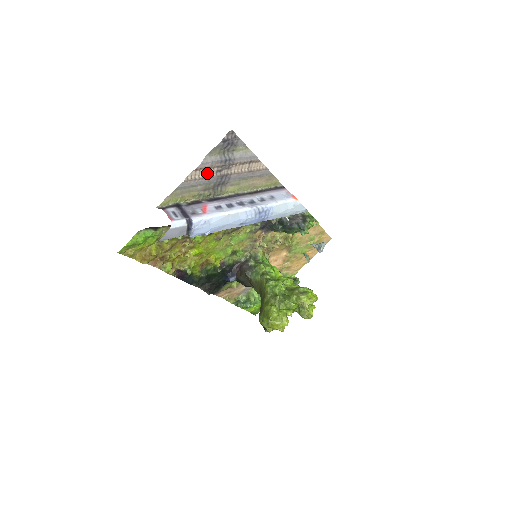
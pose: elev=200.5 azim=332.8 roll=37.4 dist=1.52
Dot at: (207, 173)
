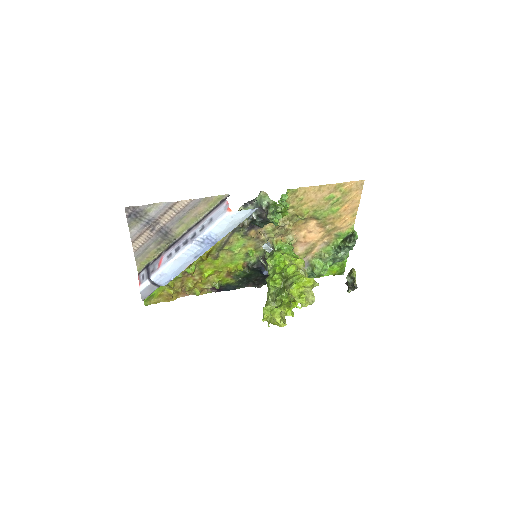
Dot at: (145, 237)
